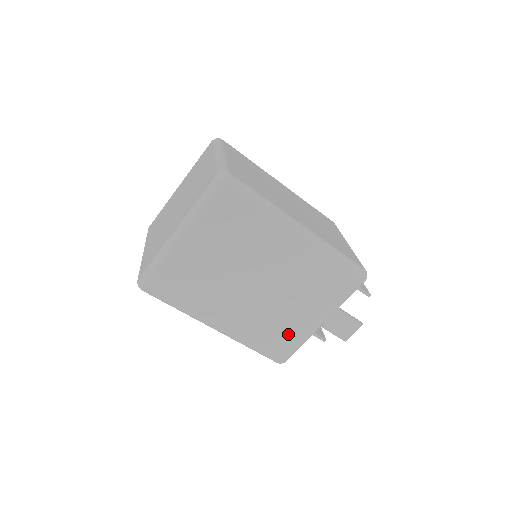
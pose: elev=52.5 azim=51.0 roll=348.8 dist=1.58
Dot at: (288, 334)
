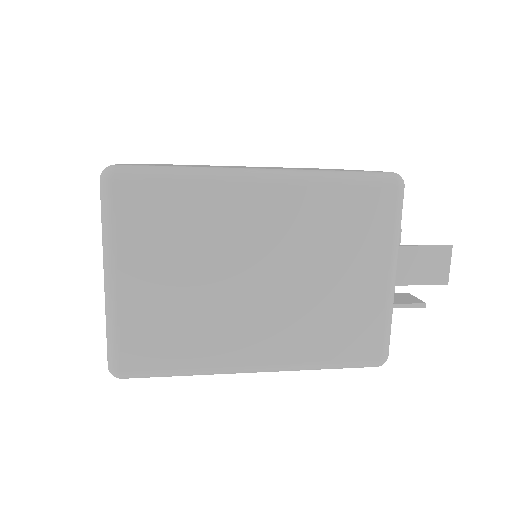
Dot at: occluded
